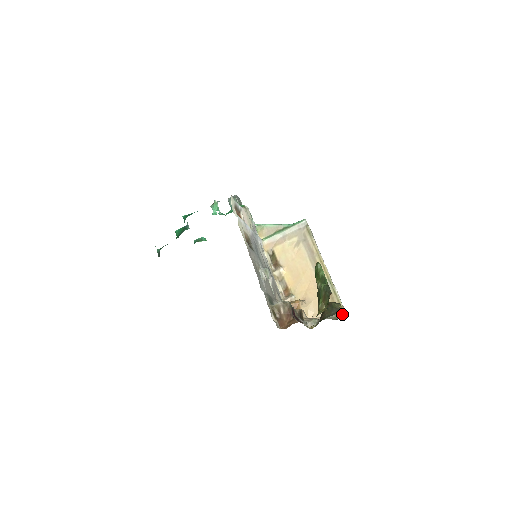
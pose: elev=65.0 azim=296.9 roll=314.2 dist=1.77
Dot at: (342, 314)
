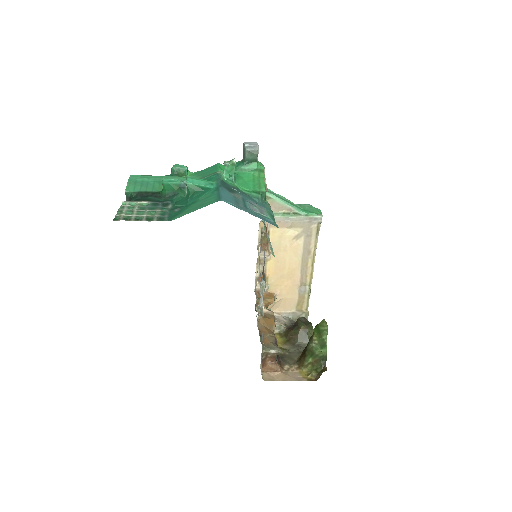
Dot at: occluded
